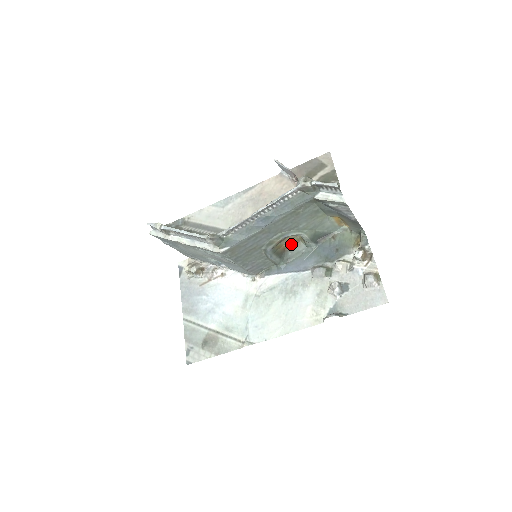
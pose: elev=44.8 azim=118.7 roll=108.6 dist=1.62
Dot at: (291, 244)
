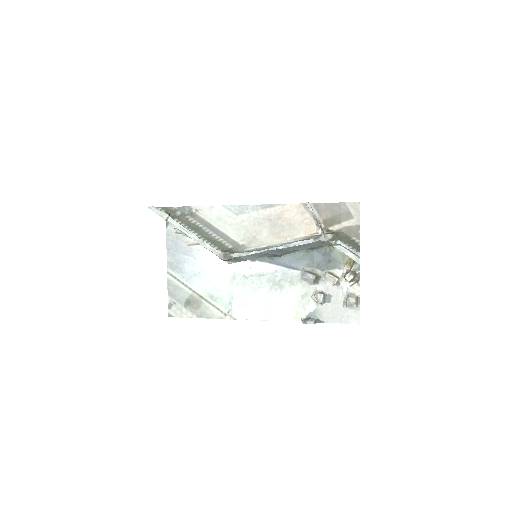
Dot at: occluded
